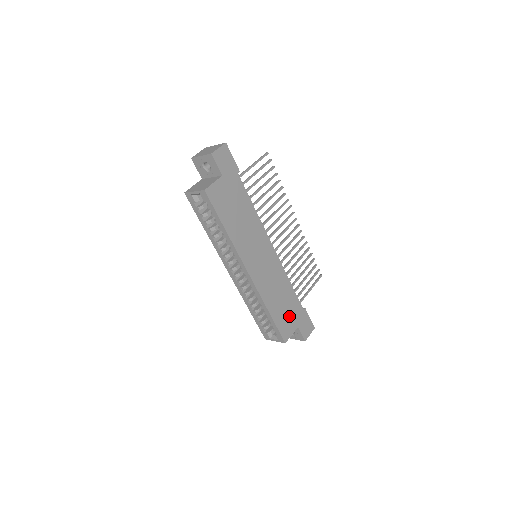
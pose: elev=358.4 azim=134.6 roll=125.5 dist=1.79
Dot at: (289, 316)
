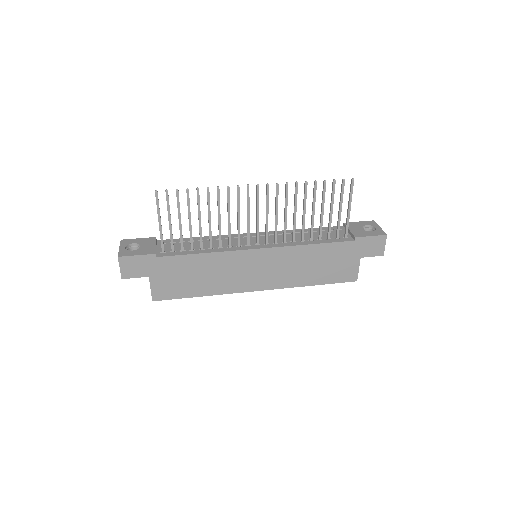
Dot at: (339, 263)
